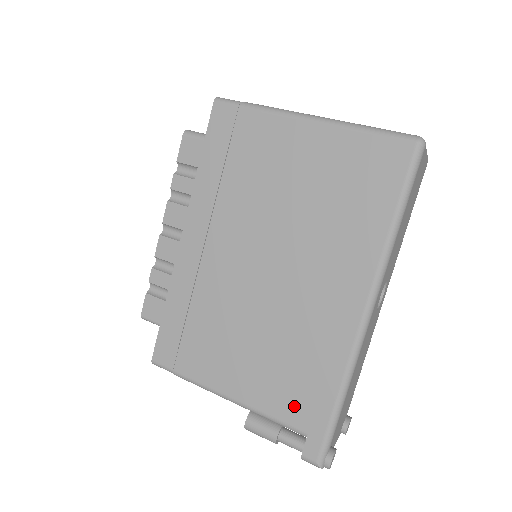
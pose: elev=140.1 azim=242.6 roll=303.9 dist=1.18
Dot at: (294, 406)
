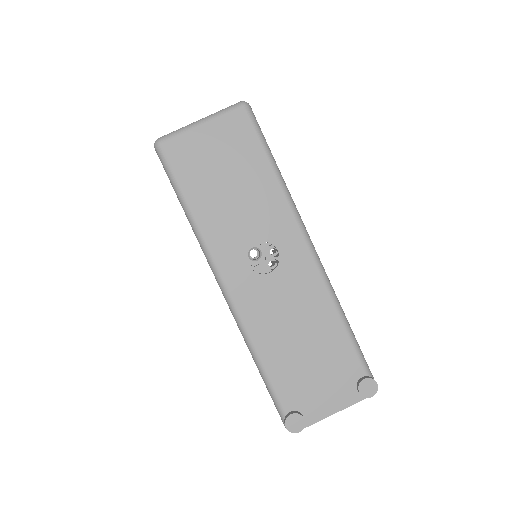
Dot at: occluded
